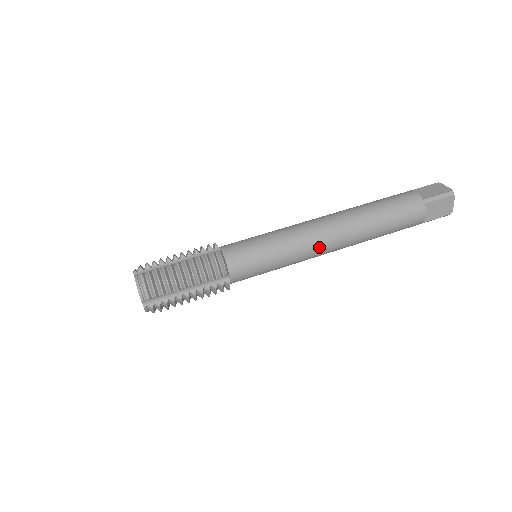
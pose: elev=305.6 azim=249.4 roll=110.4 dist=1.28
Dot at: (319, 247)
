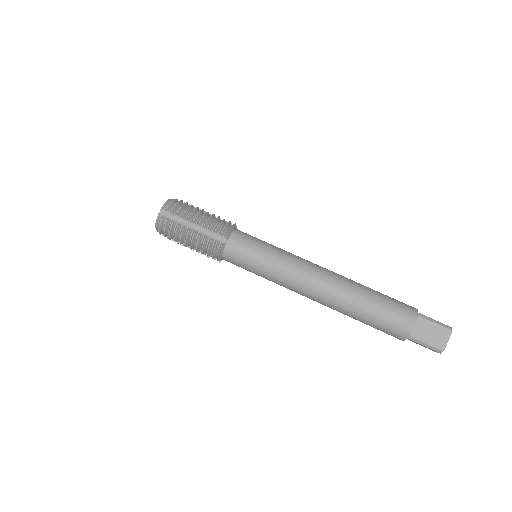
Dot at: (306, 276)
